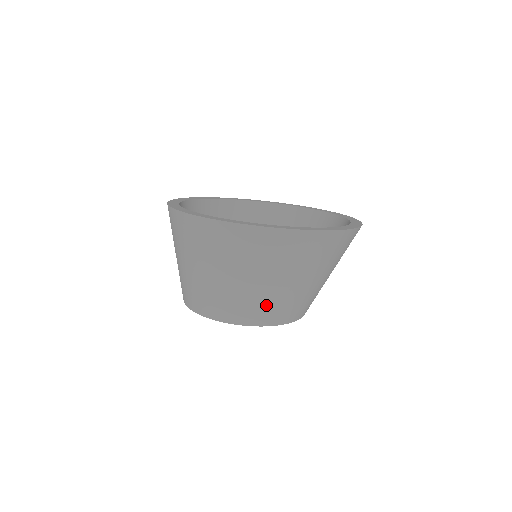
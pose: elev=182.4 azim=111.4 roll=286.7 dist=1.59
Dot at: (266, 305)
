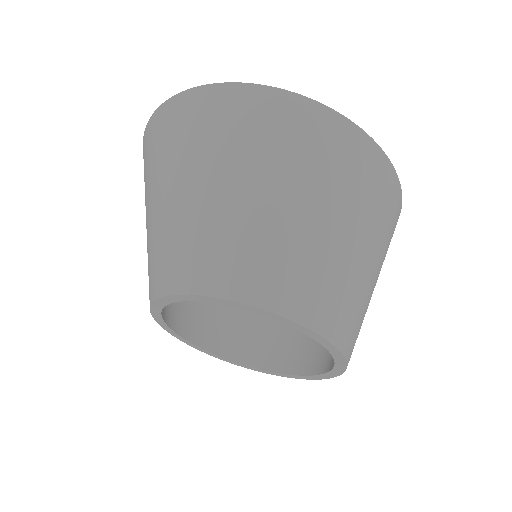
Dot at: (170, 244)
